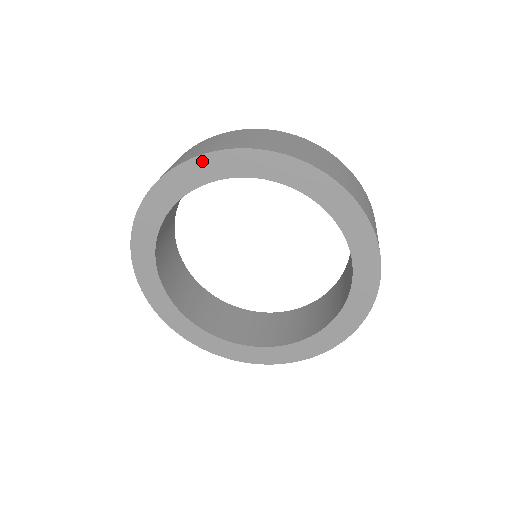
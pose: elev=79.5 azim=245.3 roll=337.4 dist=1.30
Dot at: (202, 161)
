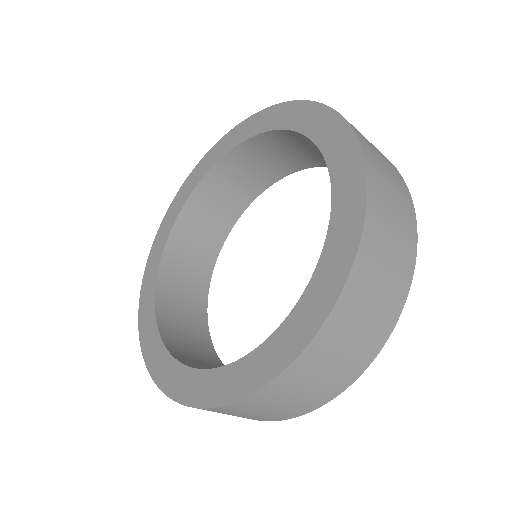
Dot at: (273, 110)
